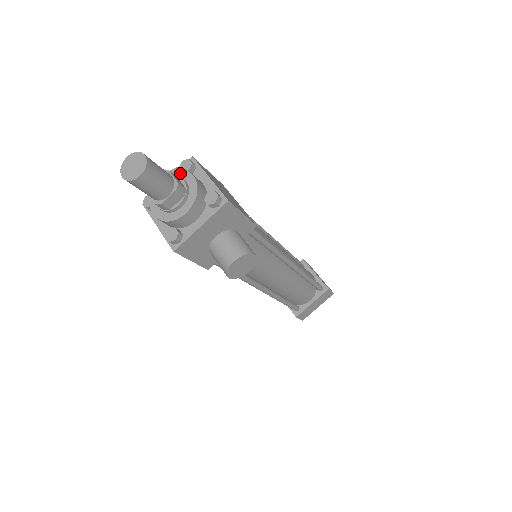
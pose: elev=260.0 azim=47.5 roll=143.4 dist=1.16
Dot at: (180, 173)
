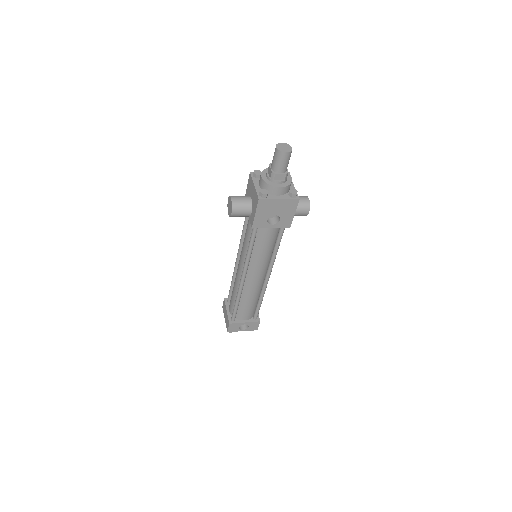
Dot at: (266, 170)
